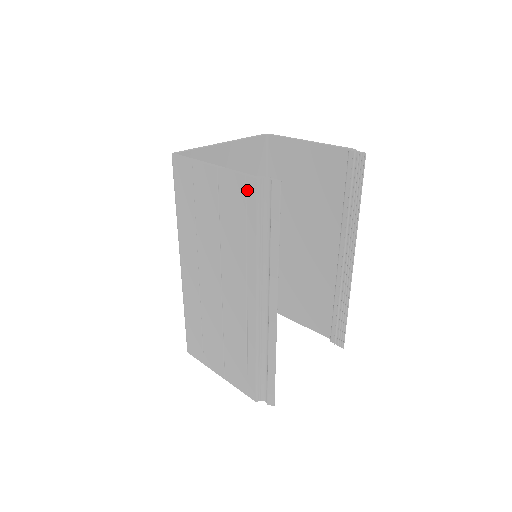
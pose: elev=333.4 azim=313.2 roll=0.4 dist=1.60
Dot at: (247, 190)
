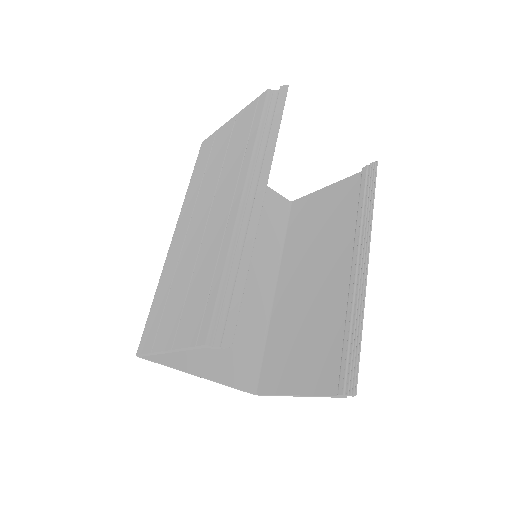
Dot at: (258, 105)
